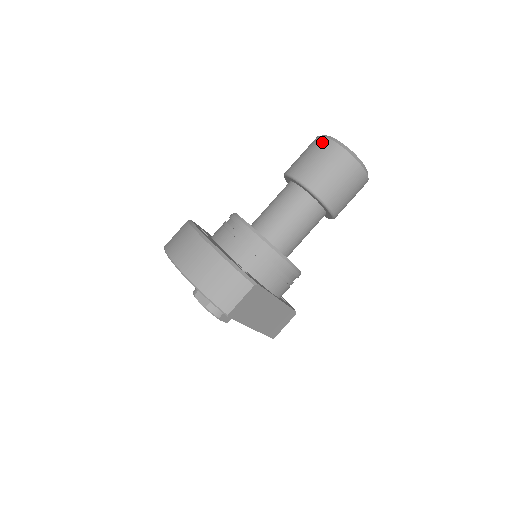
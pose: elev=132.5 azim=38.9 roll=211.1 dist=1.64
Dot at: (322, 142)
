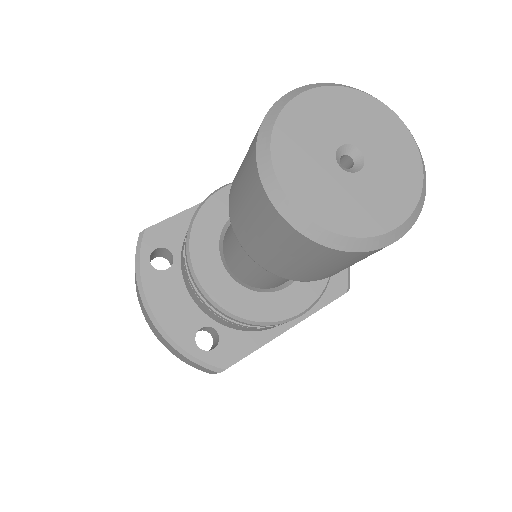
Dot at: (253, 184)
